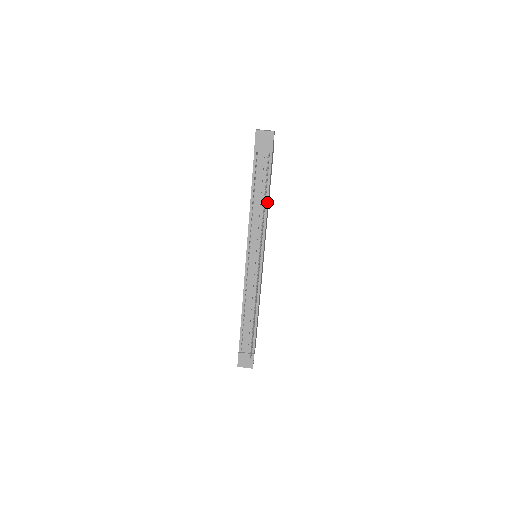
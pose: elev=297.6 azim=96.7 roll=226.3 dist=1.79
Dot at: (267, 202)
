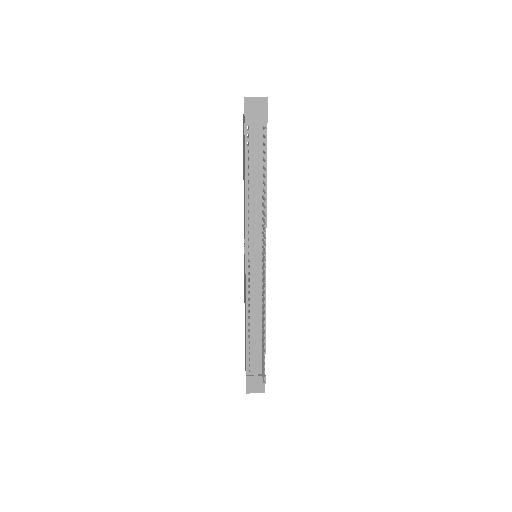
Dot at: (266, 187)
